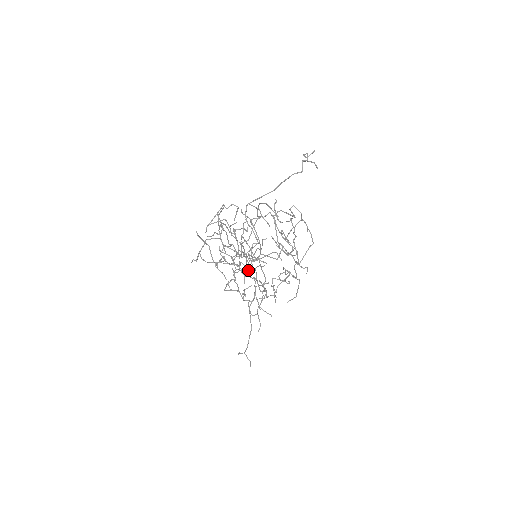
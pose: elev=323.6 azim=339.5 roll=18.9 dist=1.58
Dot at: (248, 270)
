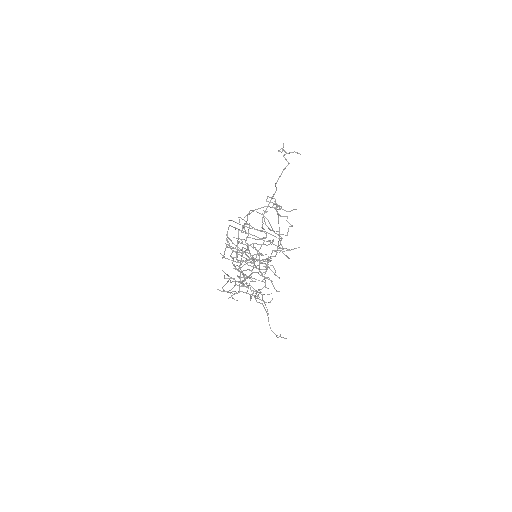
Dot at: occluded
